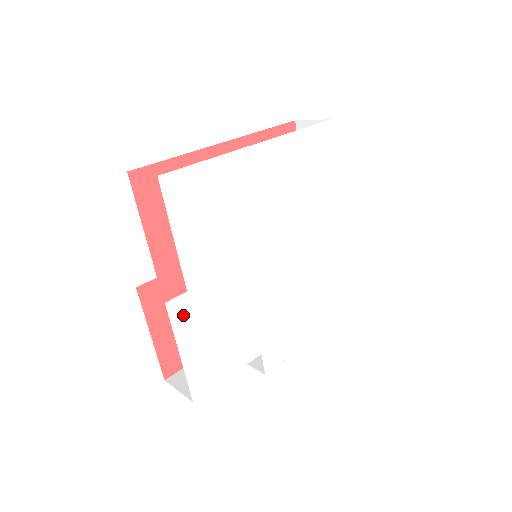
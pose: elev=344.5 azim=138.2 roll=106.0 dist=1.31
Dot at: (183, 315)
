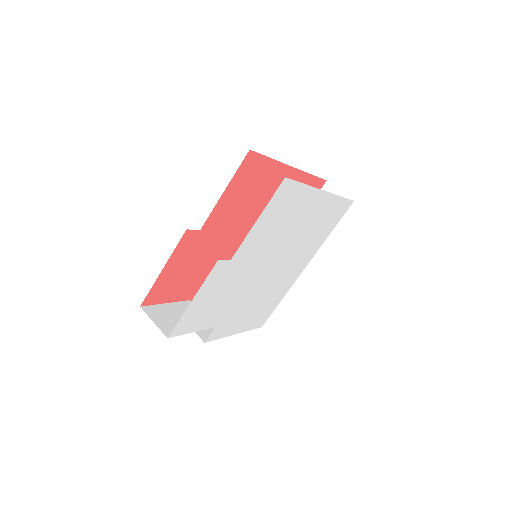
Dot at: (216, 274)
